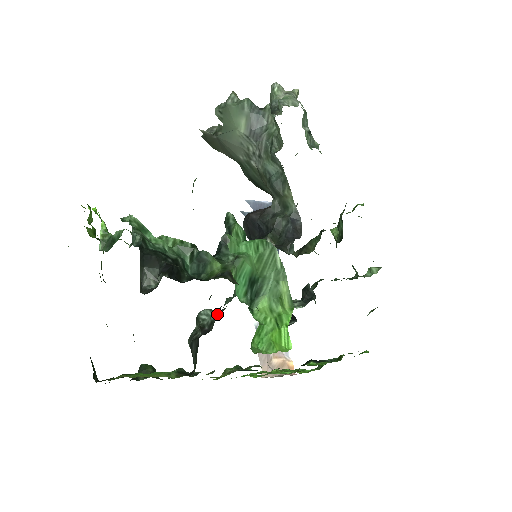
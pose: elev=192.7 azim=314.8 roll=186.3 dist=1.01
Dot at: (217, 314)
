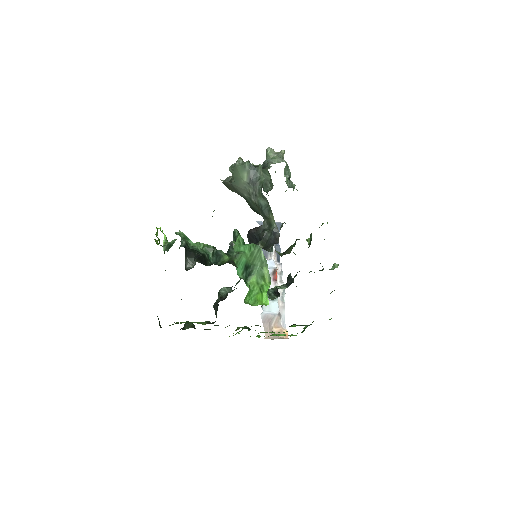
Dot at: (230, 290)
